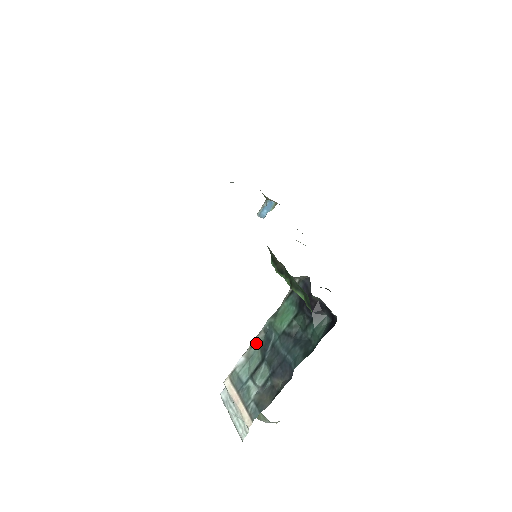
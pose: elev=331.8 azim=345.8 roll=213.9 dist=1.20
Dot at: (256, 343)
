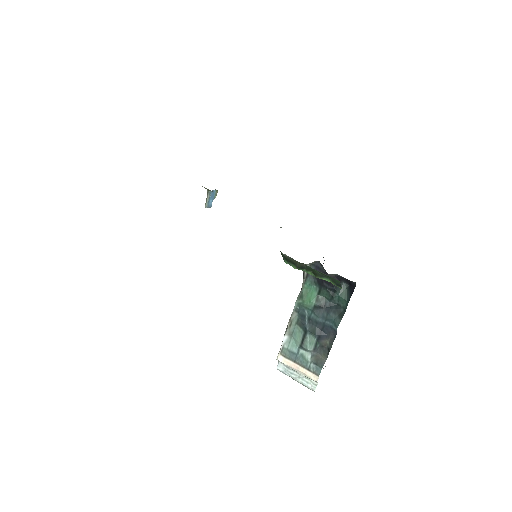
Dot at: (293, 322)
